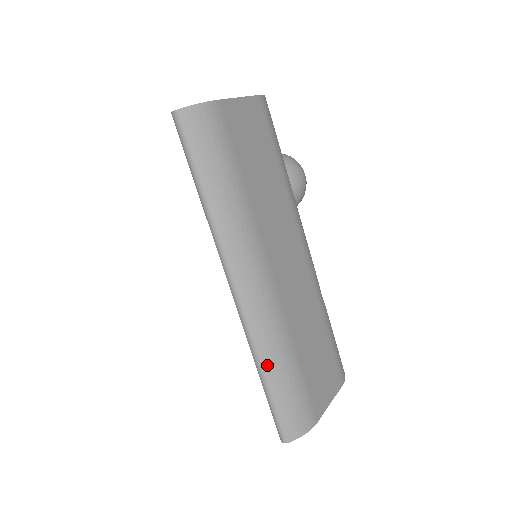
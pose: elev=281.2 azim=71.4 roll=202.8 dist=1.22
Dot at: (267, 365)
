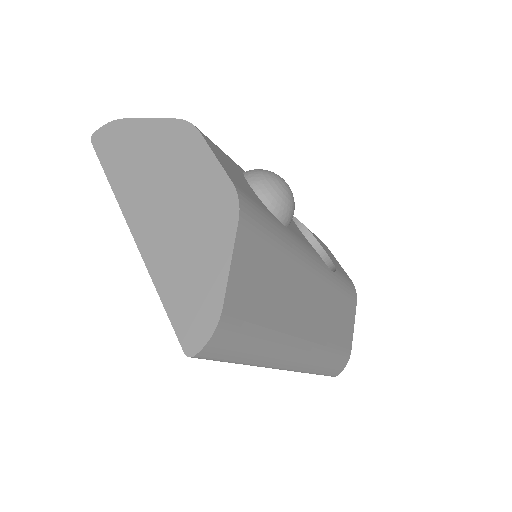
Dot at: (317, 371)
